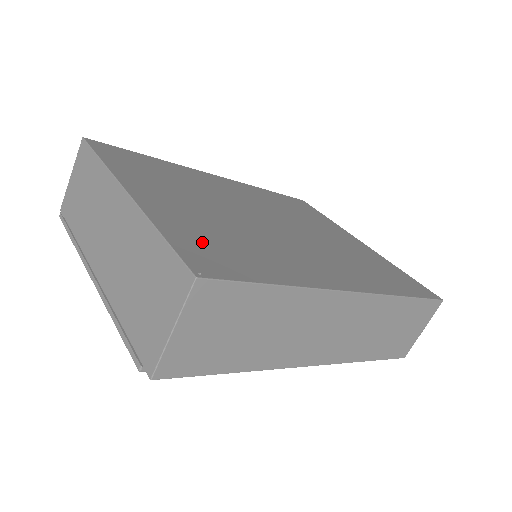
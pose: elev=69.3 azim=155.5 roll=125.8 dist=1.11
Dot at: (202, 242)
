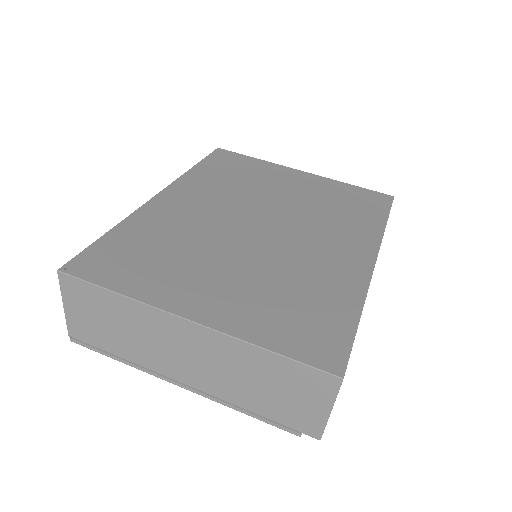
Dot at: (290, 326)
